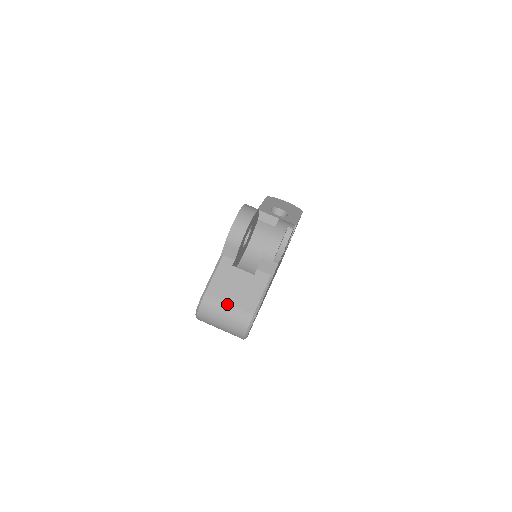
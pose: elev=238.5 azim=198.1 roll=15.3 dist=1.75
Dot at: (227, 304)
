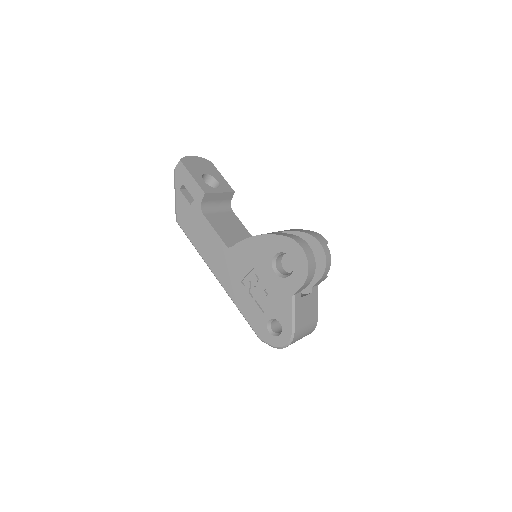
Dot at: (306, 327)
